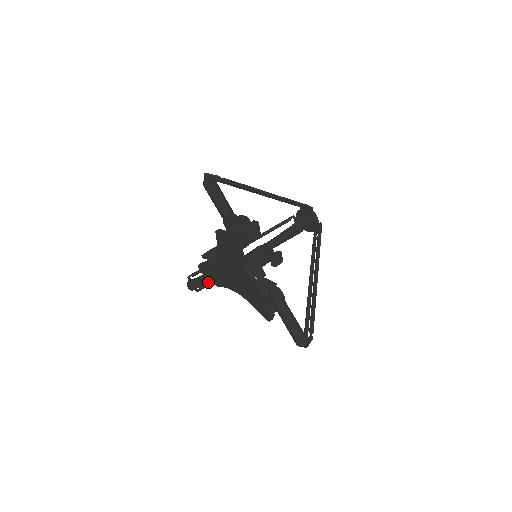
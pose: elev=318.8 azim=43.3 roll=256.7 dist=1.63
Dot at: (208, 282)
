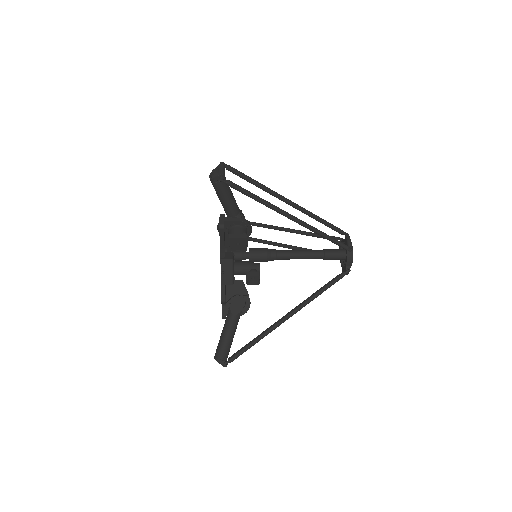
Dot at: occluded
